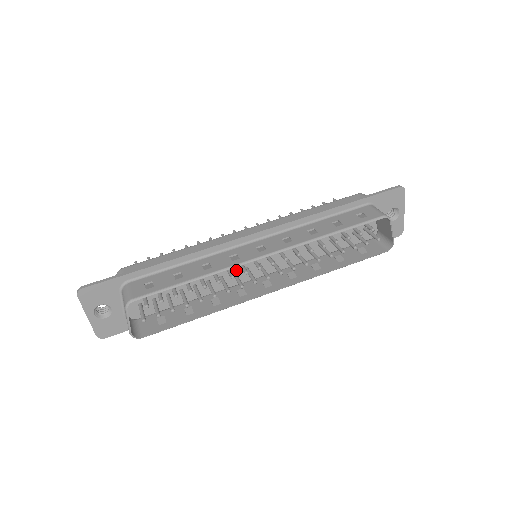
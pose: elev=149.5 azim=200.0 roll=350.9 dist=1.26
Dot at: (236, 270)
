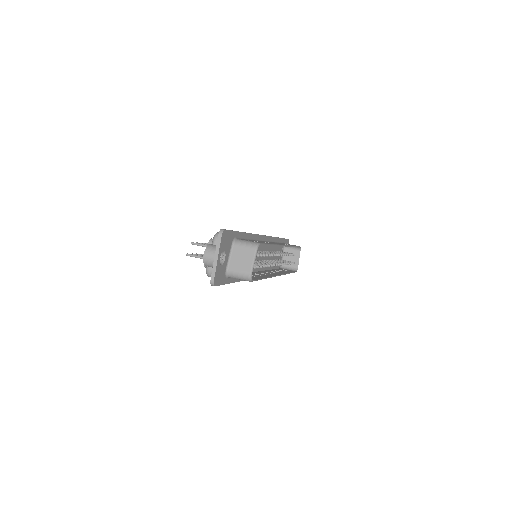
Dot at: occluded
